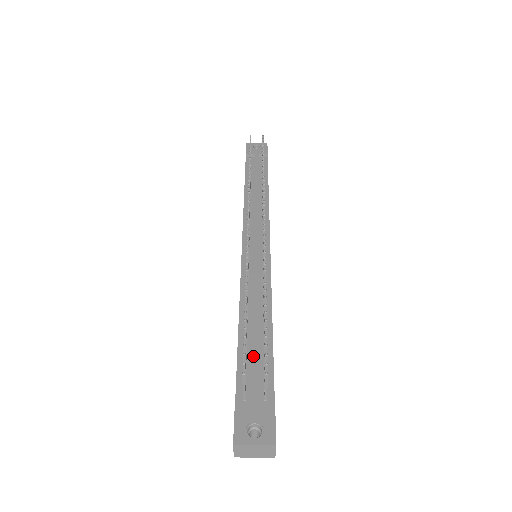
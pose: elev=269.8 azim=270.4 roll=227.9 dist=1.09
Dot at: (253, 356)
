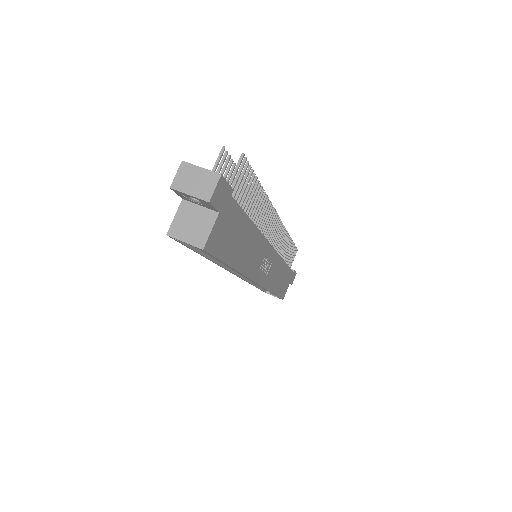
Dot at: occluded
